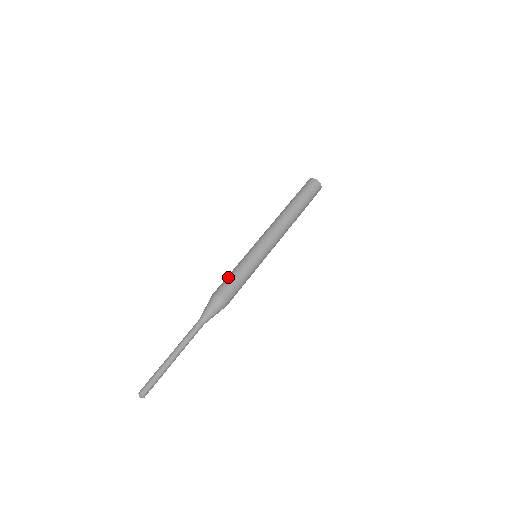
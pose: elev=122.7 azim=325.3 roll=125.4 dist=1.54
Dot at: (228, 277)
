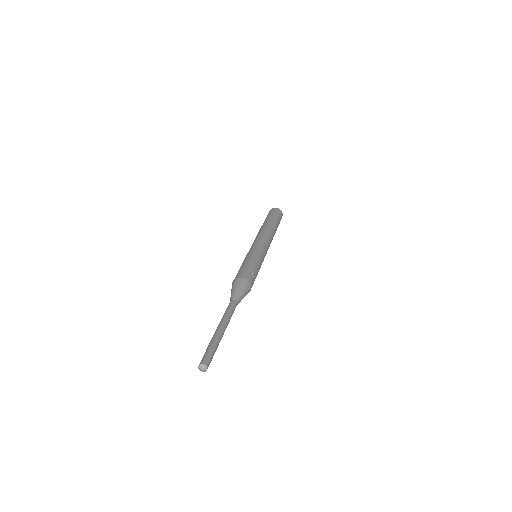
Dot at: (241, 267)
